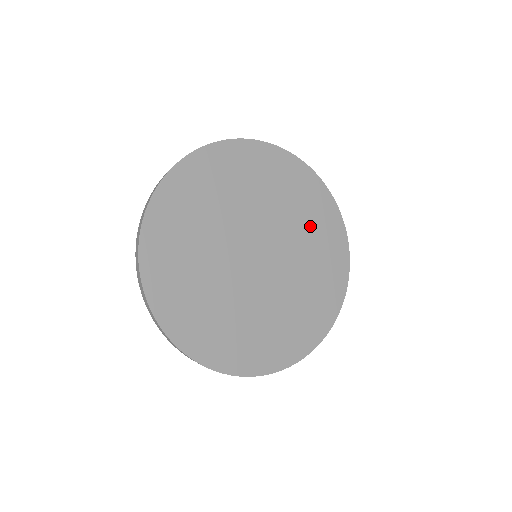
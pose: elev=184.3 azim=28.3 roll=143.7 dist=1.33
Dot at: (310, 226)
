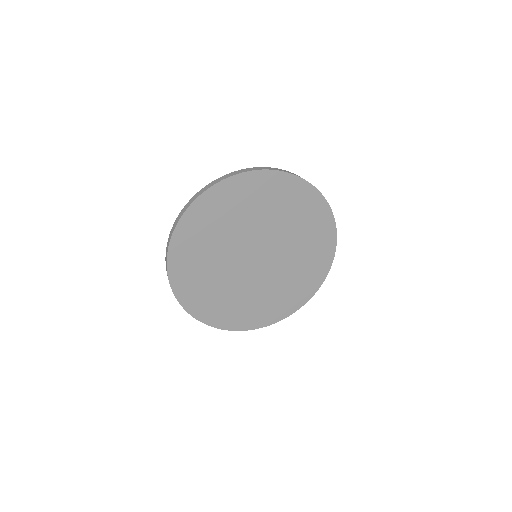
Dot at: (301, 225)
